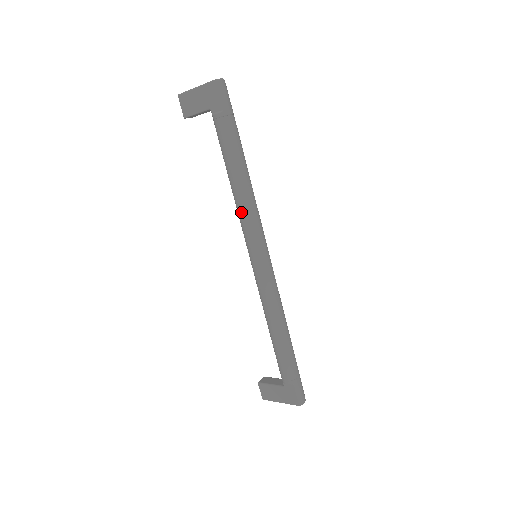
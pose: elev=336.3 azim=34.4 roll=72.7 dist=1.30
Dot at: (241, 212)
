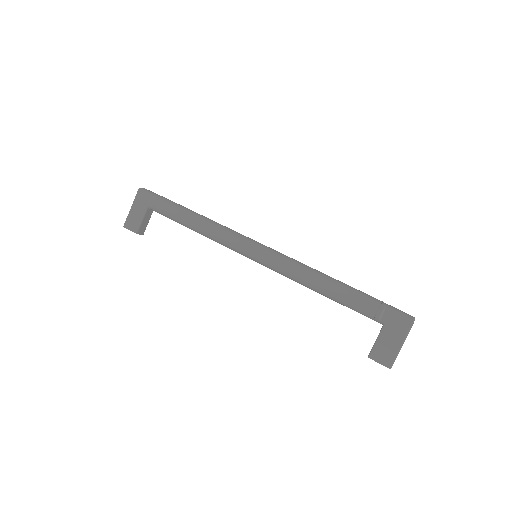
Dot at: (217, 234)
